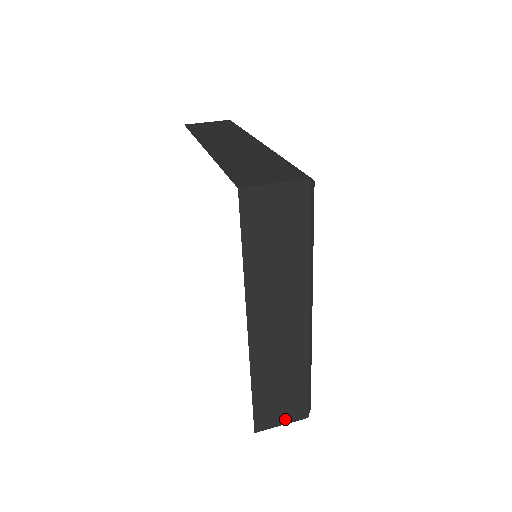
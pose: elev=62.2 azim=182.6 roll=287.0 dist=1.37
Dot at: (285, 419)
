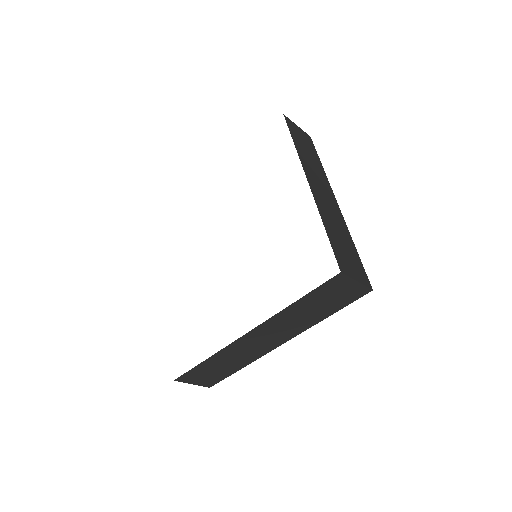
Dot at: (198, 382)
